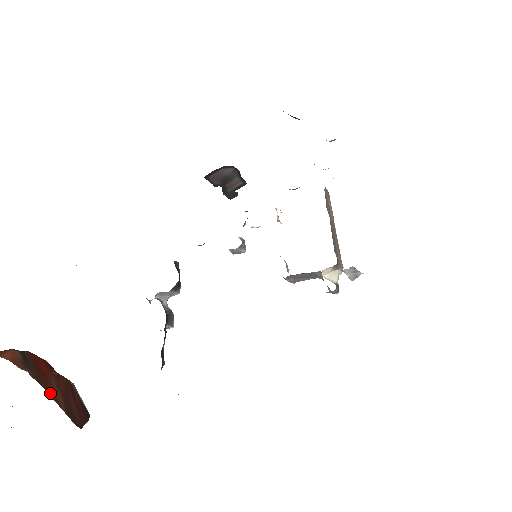
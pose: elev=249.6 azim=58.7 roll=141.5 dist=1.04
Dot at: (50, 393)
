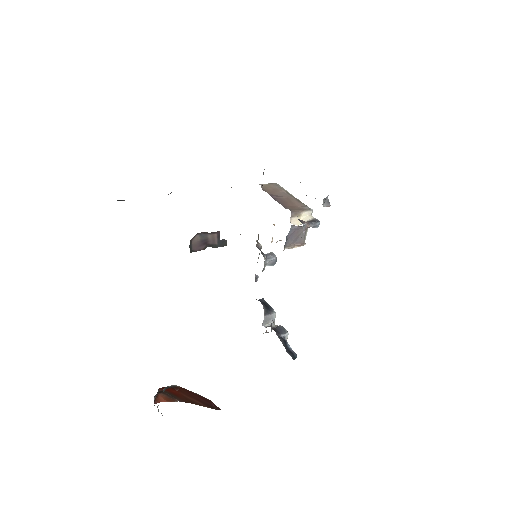
Dot at: (194, 403)
